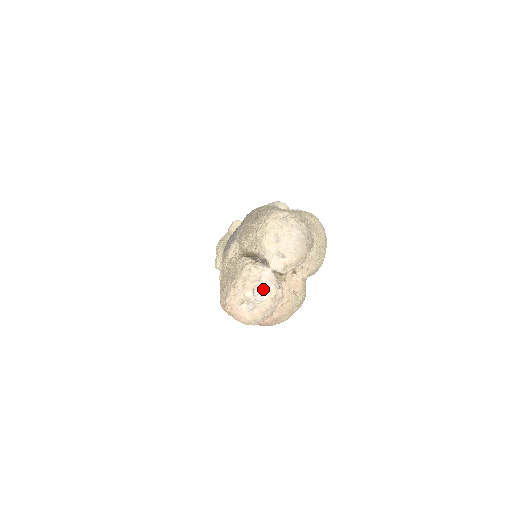
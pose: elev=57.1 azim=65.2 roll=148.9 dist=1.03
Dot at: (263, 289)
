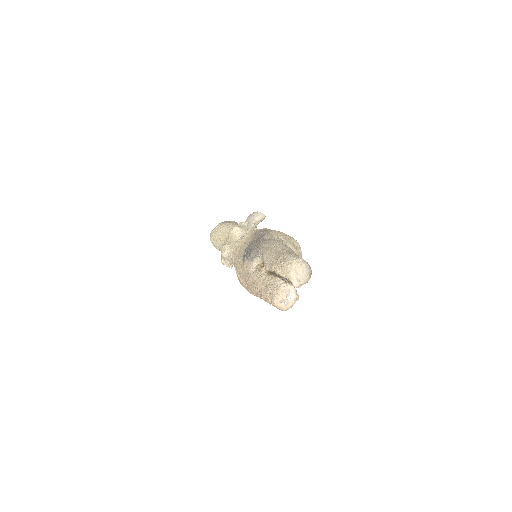
Dot at: (291, 296)
